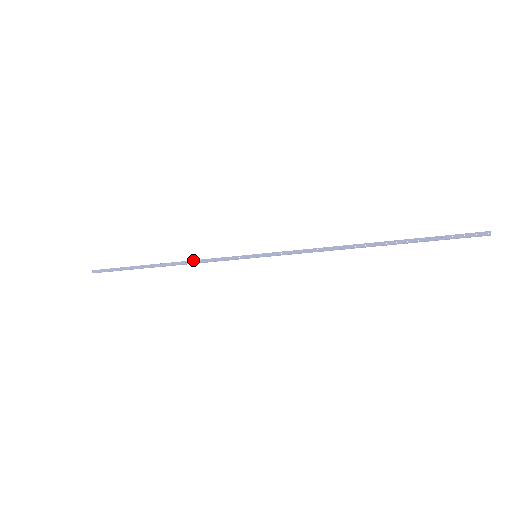
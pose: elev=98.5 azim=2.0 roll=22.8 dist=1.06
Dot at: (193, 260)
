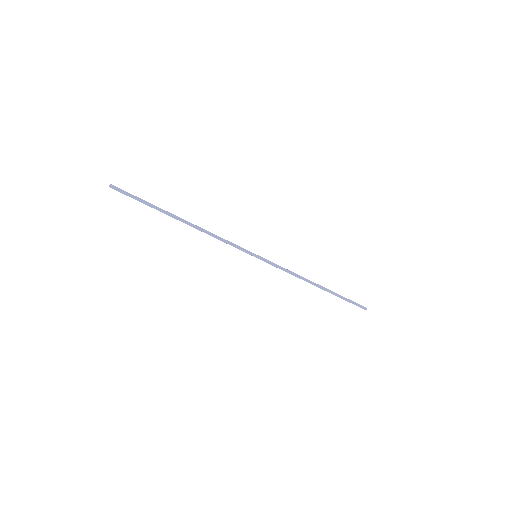
Dot at: (211, 234)
